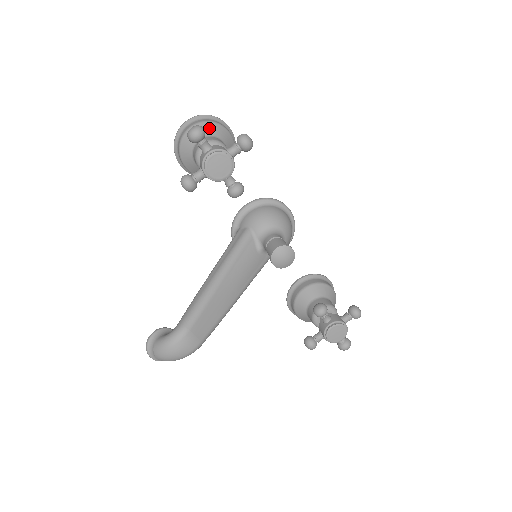
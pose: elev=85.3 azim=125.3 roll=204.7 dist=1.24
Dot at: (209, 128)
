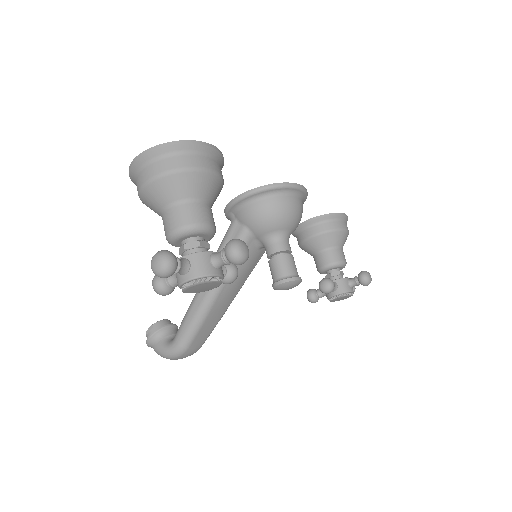
Dot at: (180, 185)
